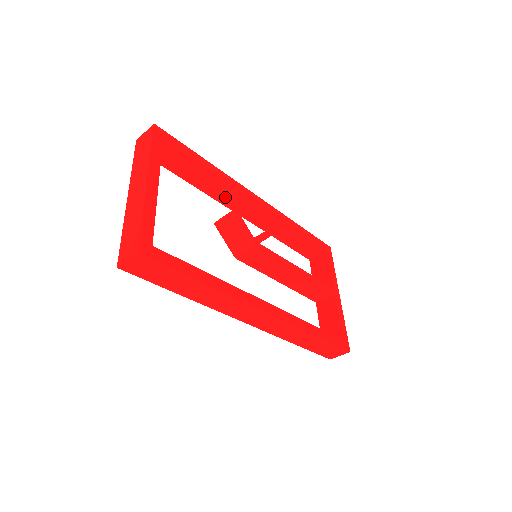
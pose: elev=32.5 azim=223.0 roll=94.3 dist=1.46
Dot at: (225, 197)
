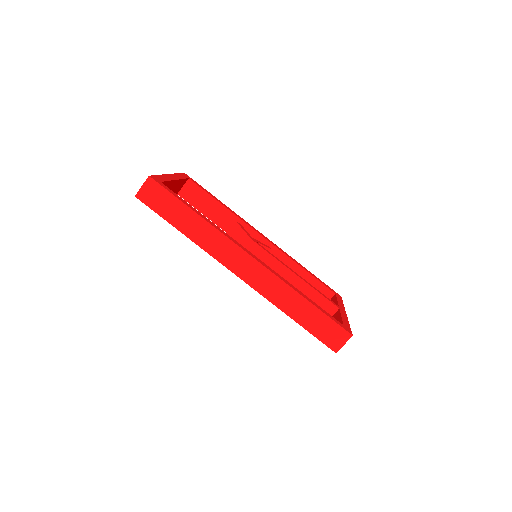
Dot at: occluded
